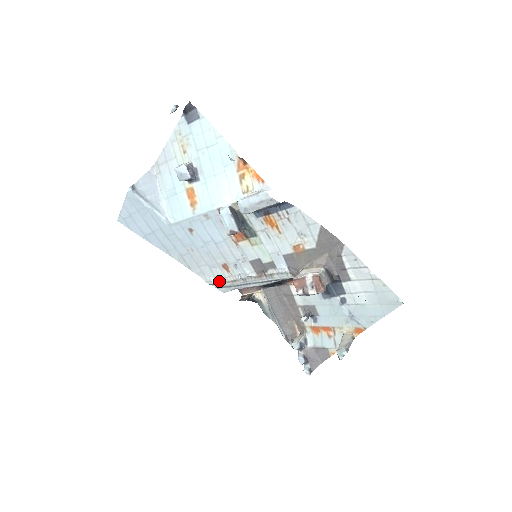
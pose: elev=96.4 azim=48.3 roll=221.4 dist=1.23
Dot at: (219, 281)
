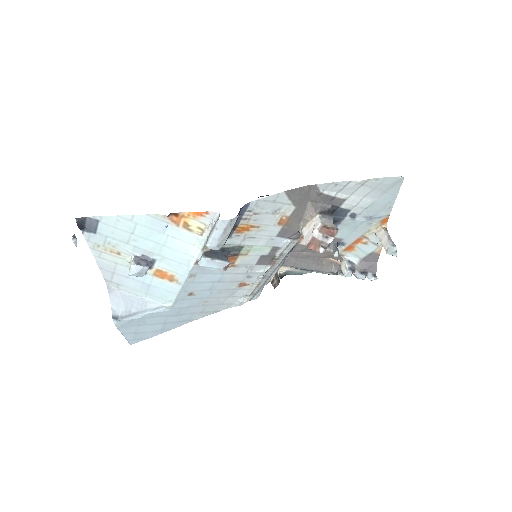
Dot at: (247, 296)
